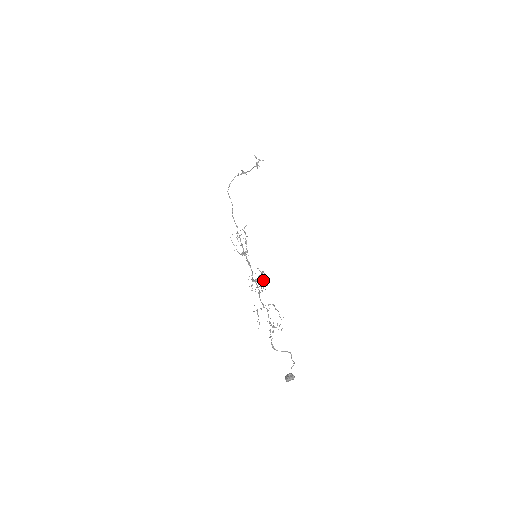
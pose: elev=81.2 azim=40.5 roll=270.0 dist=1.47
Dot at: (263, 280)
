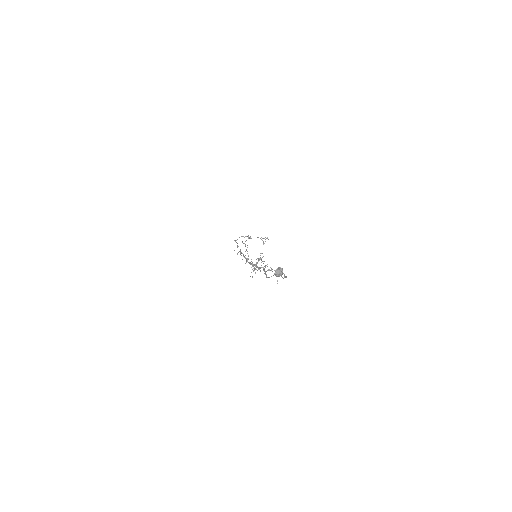
Dot at: (260, 258)
